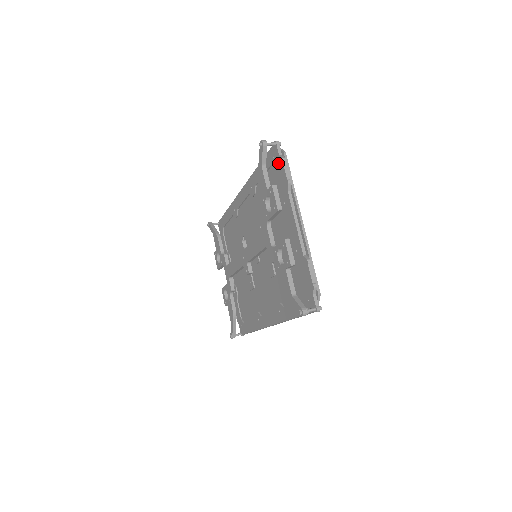
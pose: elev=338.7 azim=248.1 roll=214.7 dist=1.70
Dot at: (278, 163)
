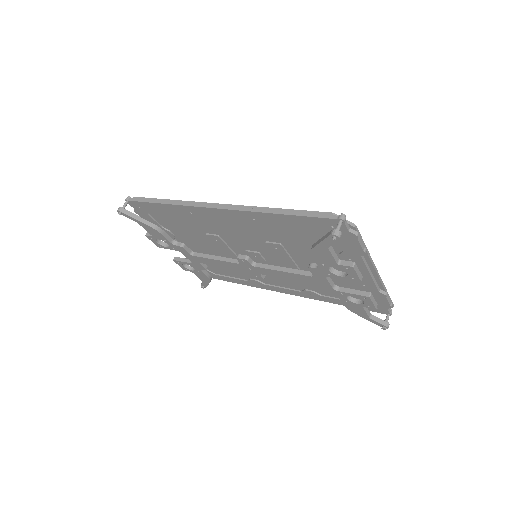
Dot at: (344, 235)
